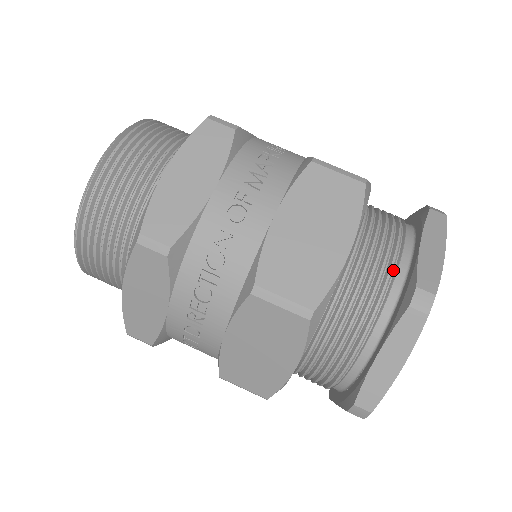
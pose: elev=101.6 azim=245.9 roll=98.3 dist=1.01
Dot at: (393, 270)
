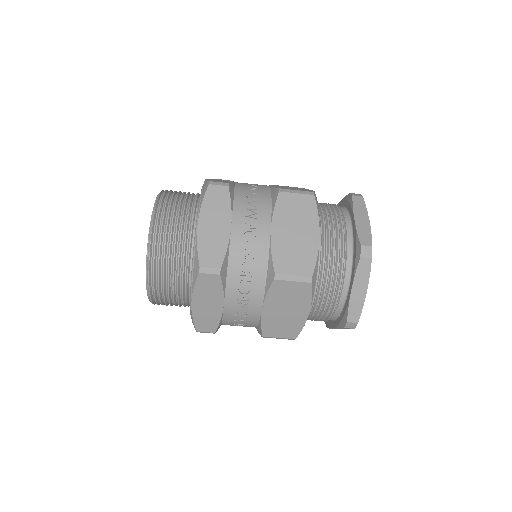
Dot at: (345, 239)
